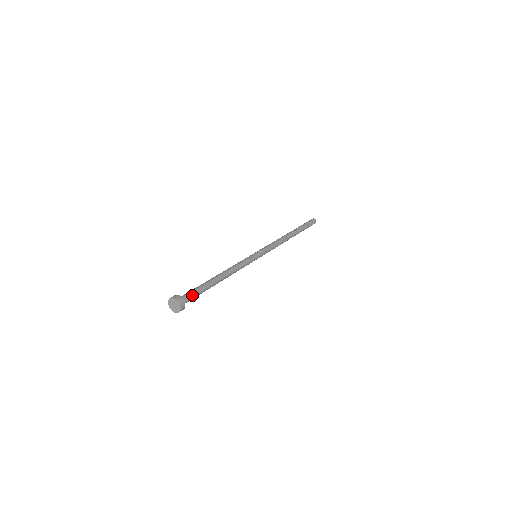
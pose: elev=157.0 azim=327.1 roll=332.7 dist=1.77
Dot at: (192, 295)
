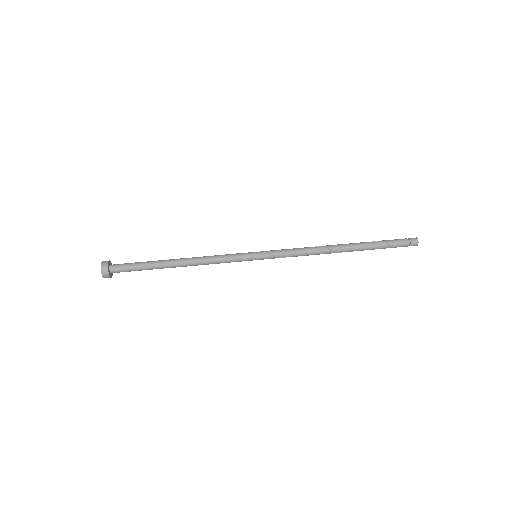
Dot at: (126, 267)
